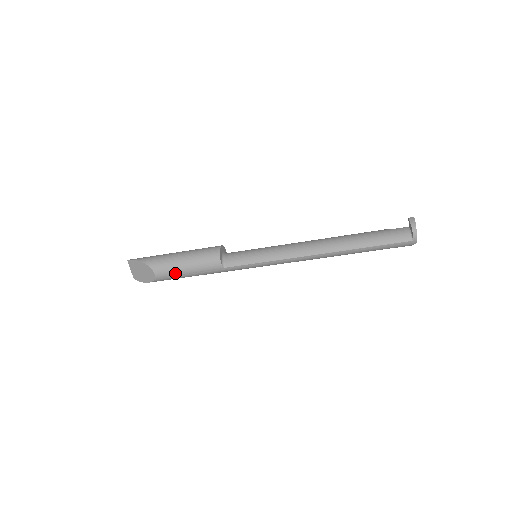
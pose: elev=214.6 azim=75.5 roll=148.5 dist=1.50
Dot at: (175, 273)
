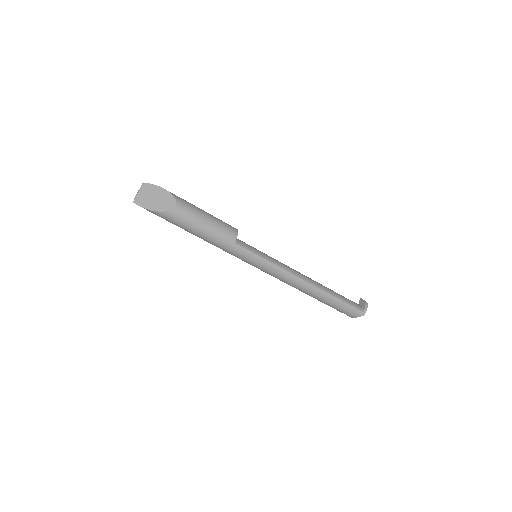
Dot at: (194, 218)
